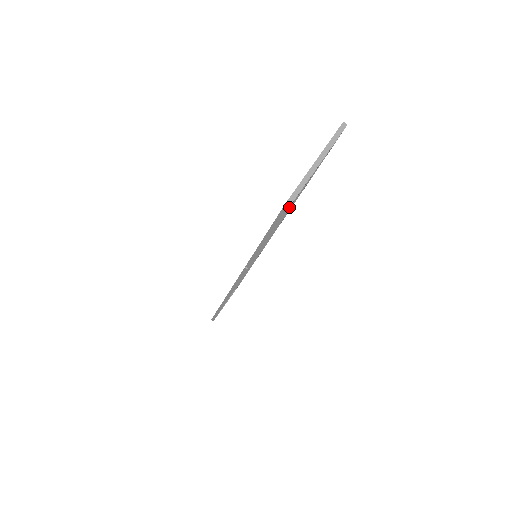
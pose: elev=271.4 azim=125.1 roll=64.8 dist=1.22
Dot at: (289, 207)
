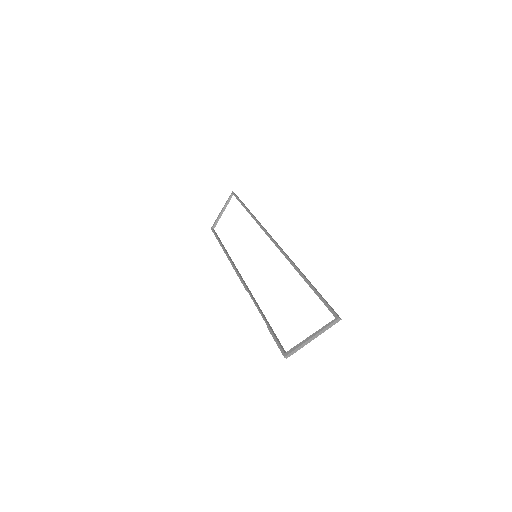
Dot at: (289, 261)
